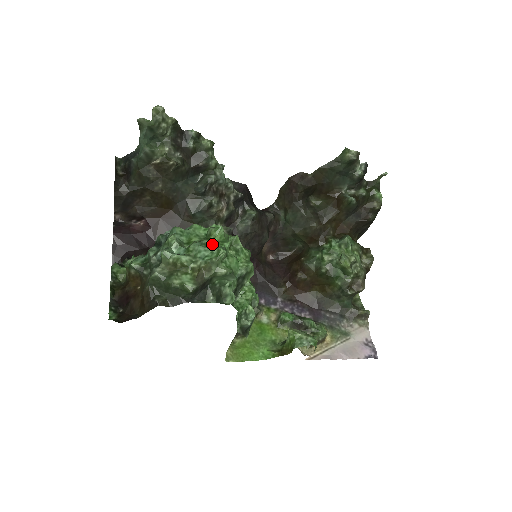
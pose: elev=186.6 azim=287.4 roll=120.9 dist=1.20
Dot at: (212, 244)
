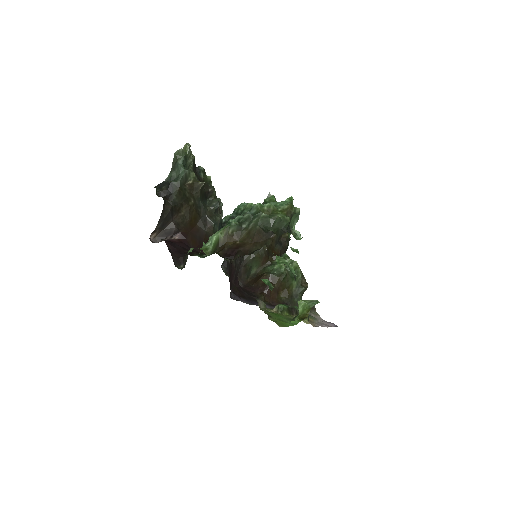
Dot at: occluded
